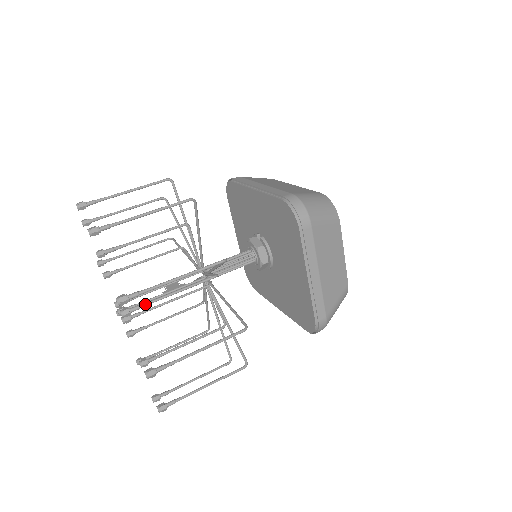
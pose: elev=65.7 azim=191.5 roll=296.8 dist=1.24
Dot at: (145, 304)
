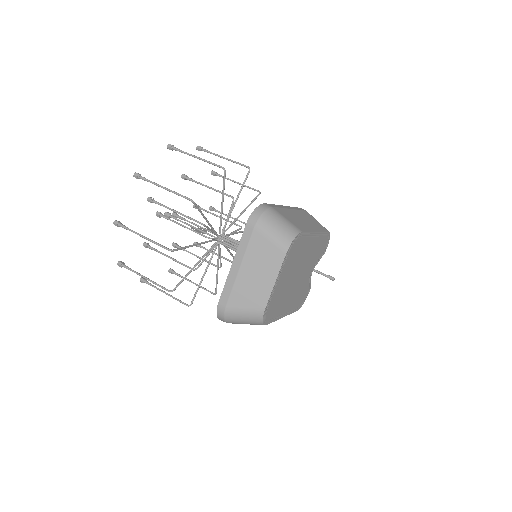
Dot at: (160, 204)
